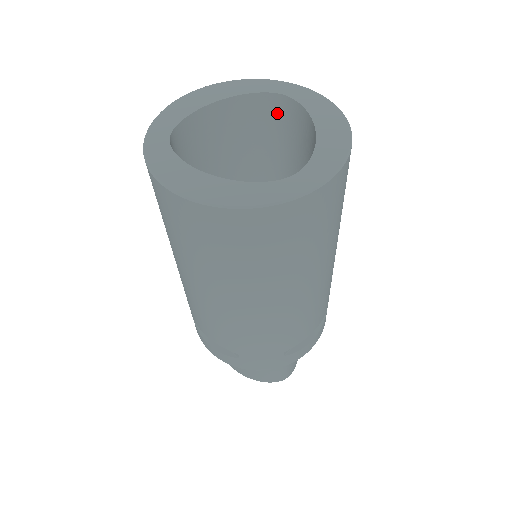
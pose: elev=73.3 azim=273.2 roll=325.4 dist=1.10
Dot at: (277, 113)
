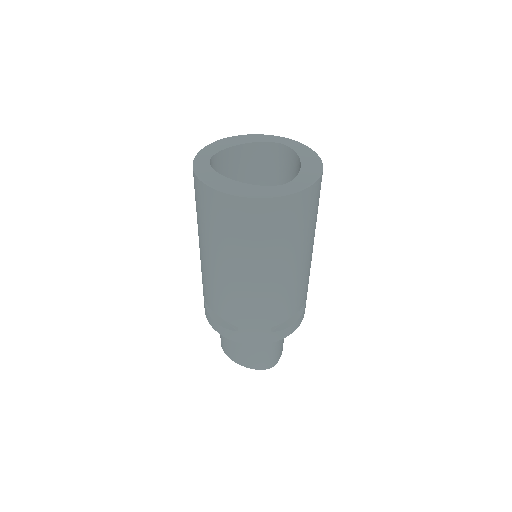
Dot at: (278, 156)
